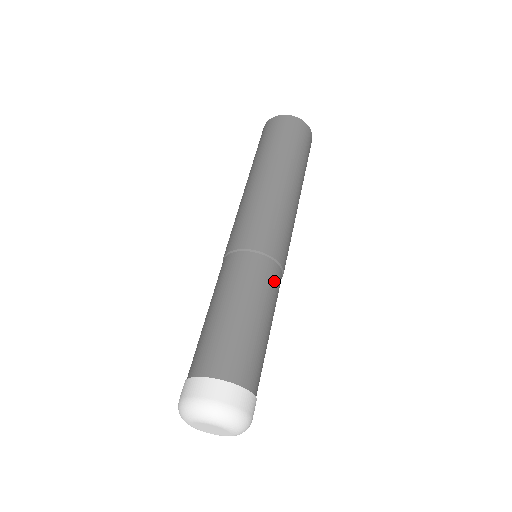
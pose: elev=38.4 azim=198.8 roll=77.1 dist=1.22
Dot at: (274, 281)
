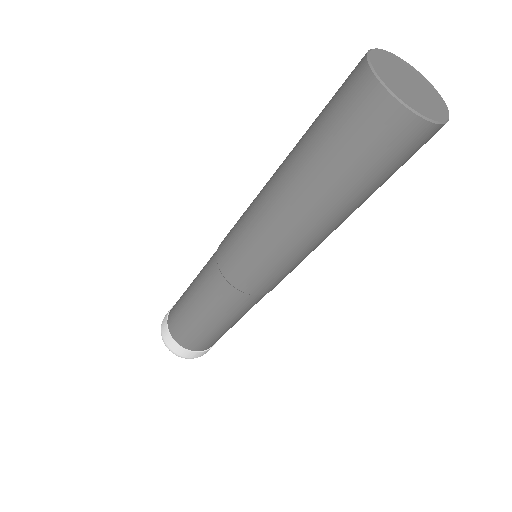
Dot at: (249, 305)
